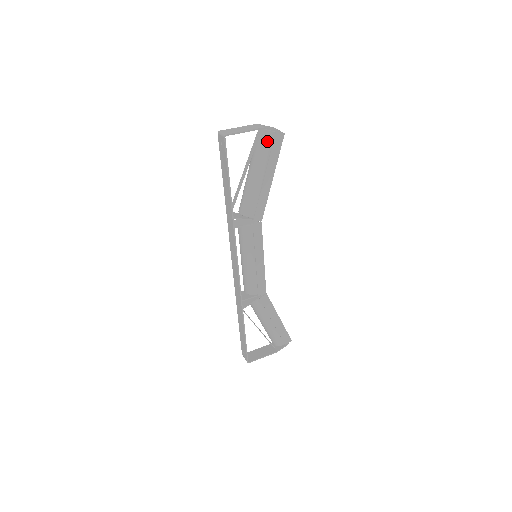
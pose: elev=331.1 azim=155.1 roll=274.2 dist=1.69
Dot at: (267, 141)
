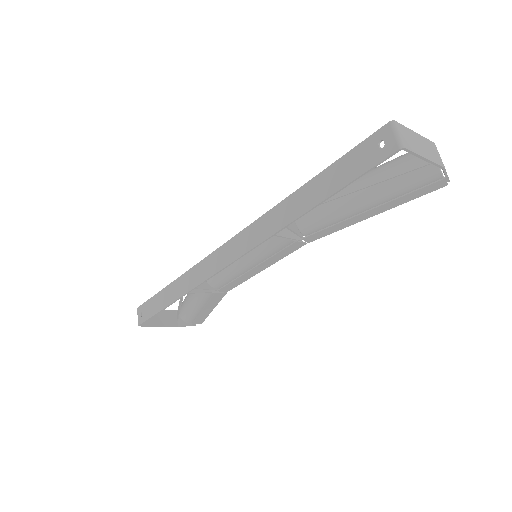
Dot at: (423, 179)
